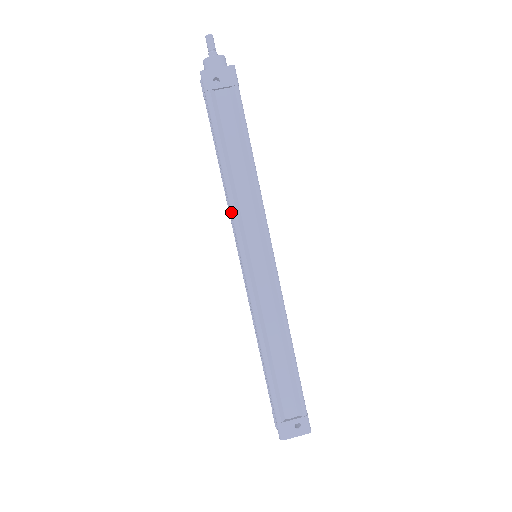
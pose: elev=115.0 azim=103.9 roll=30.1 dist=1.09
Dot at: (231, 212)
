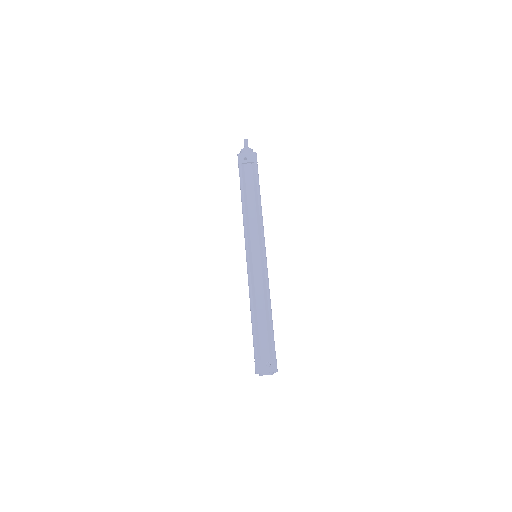
Dot at: (244, 226)
